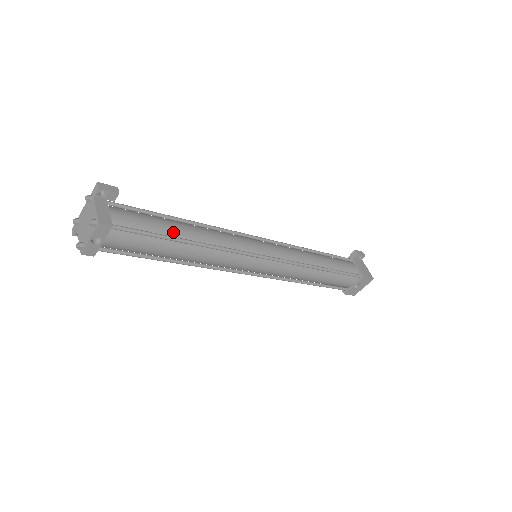
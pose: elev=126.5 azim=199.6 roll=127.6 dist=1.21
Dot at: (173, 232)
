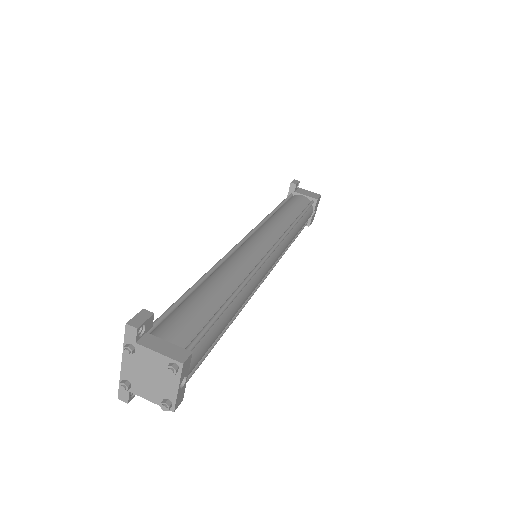
Dot at: (216, 301)
